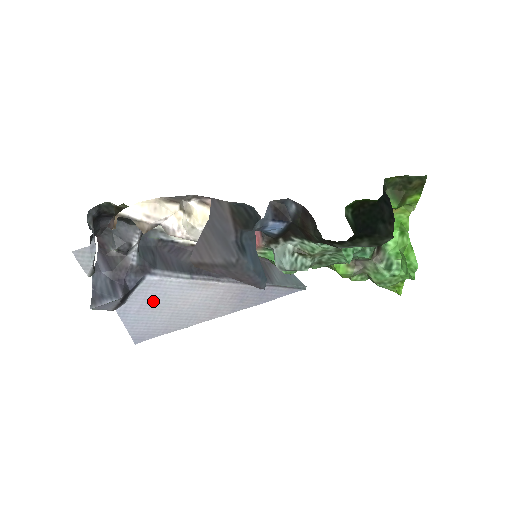
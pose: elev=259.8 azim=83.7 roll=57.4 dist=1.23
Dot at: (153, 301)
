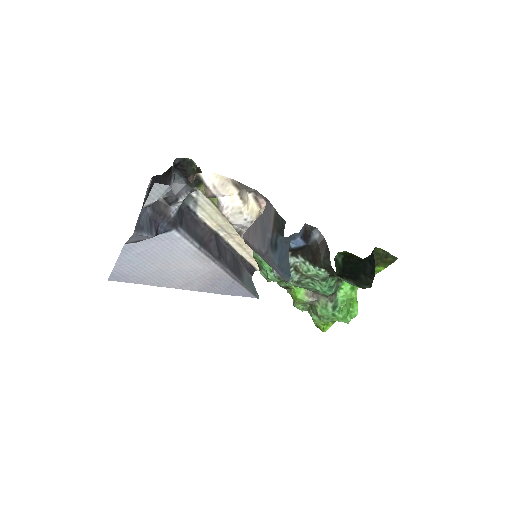
Dot at: (157, 252)
